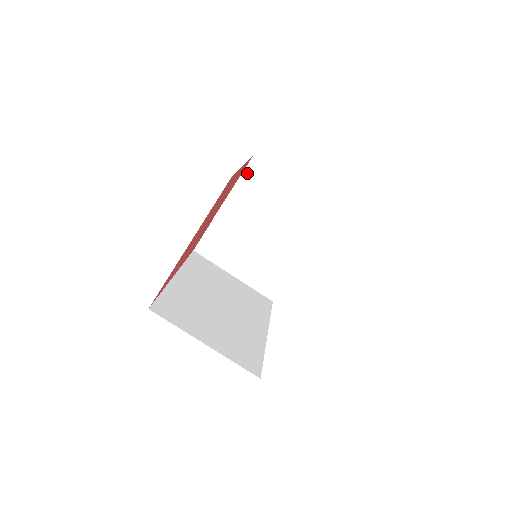
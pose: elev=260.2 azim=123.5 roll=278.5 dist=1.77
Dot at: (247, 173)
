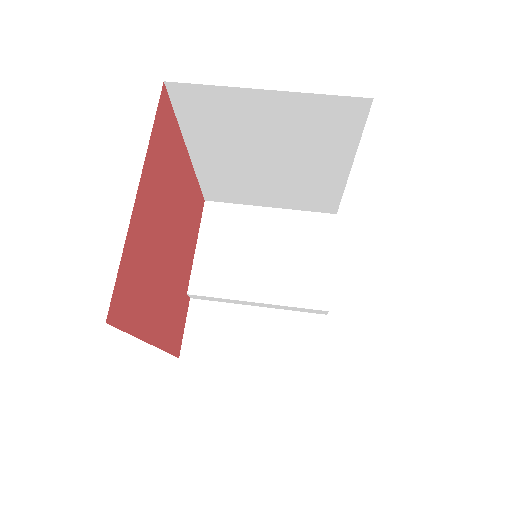
Dot at: (206, 221)
